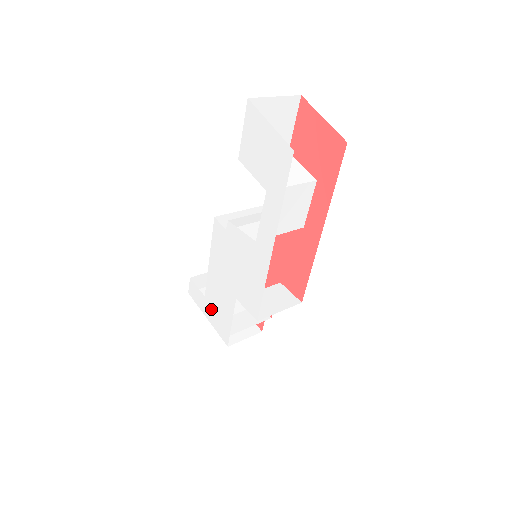
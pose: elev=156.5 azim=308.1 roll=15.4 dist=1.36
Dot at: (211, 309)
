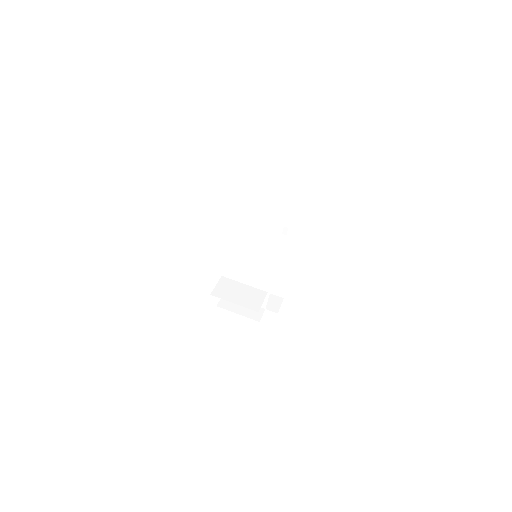
Dot at: occluded
